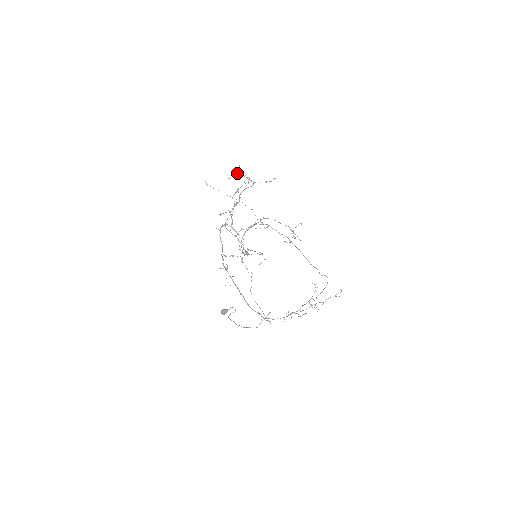
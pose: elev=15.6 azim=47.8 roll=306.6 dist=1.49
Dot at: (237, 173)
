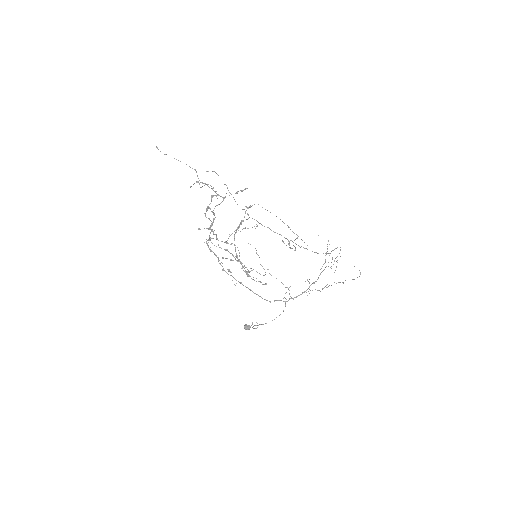
Dot at: (197, 182)
